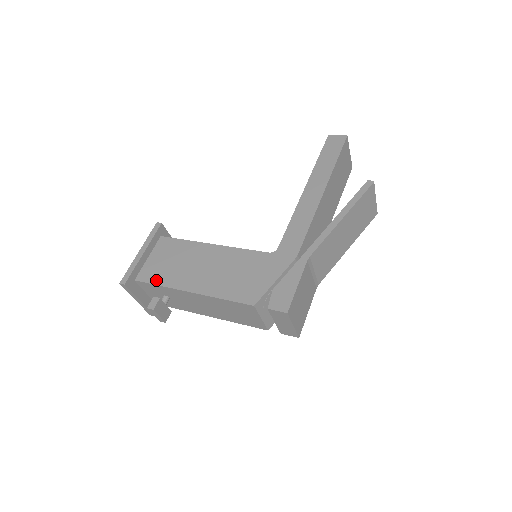
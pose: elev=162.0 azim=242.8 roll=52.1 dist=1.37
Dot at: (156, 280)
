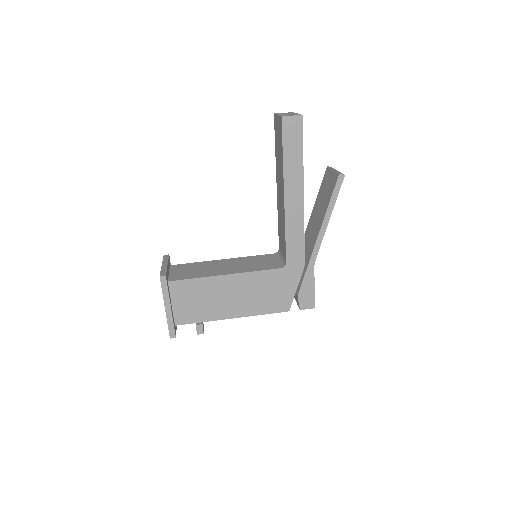
Dot at: (196, 320)
